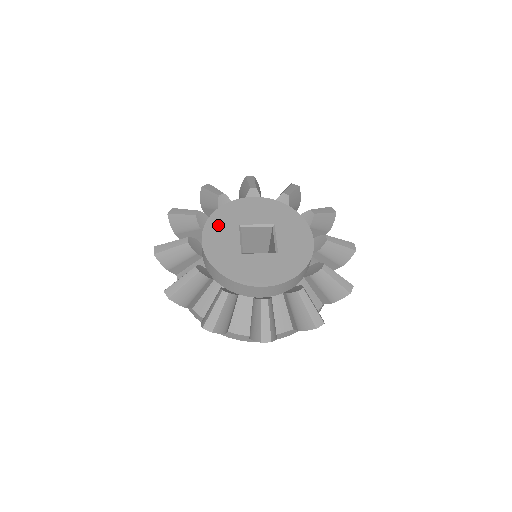
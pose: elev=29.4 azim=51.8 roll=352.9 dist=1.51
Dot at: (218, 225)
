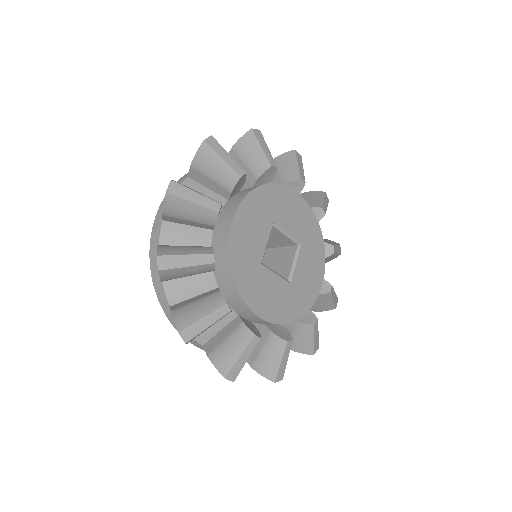
Dot at: (256, 208)
